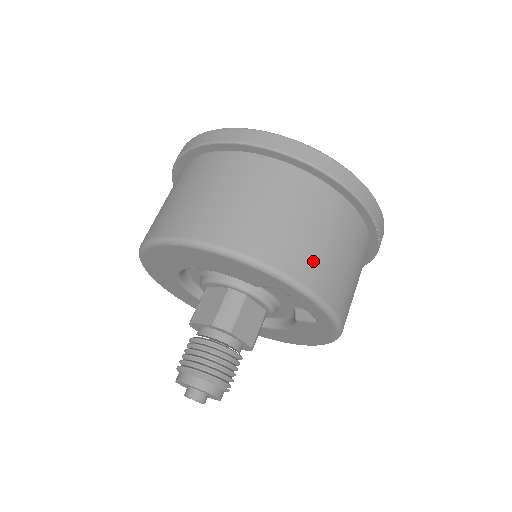
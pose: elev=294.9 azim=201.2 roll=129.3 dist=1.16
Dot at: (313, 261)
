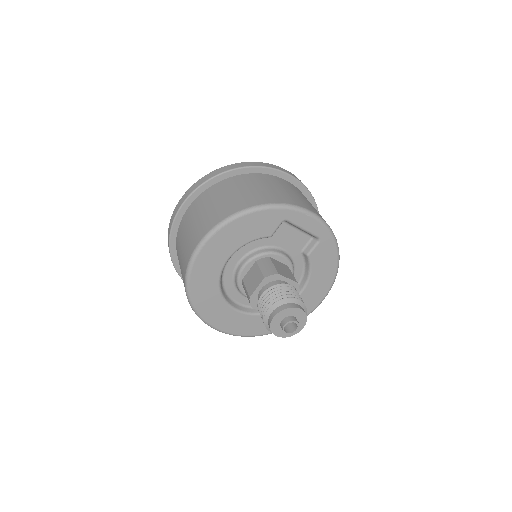
Dot at: (288, 197)
